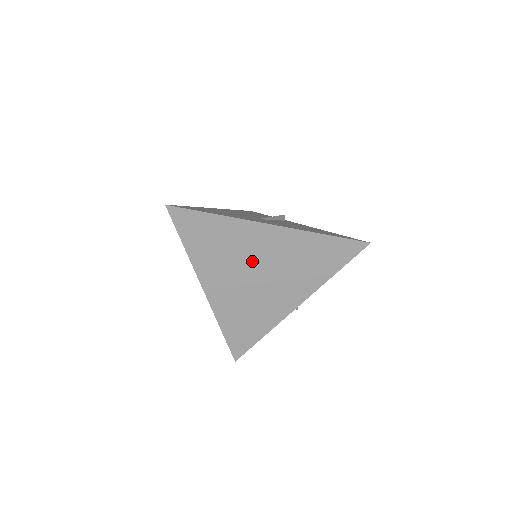
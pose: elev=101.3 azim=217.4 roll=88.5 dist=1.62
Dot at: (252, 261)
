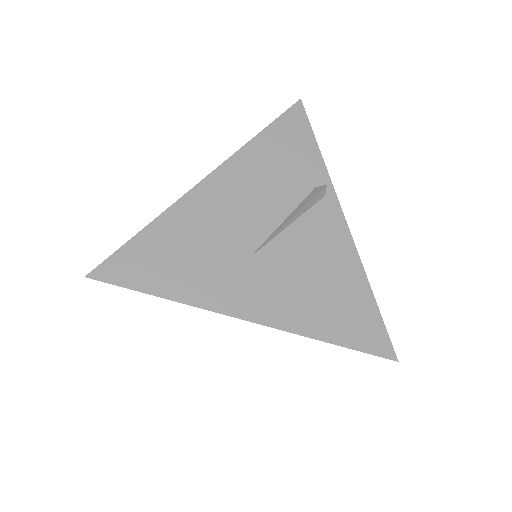
Dot at: occluded
